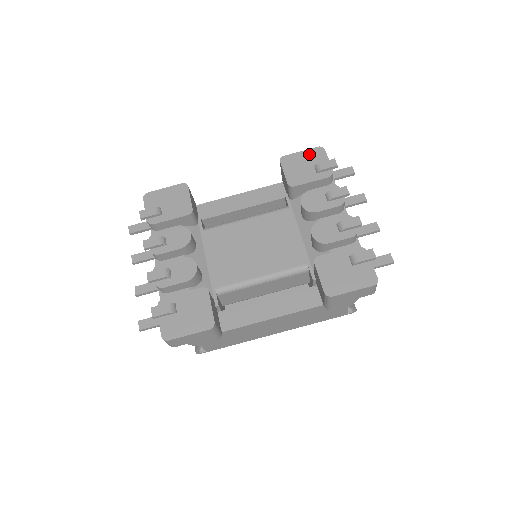
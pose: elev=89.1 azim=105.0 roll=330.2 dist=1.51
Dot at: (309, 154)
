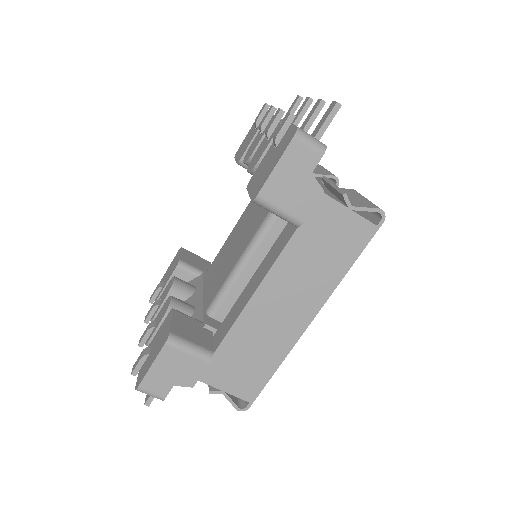
Dot at: (252, 127)
